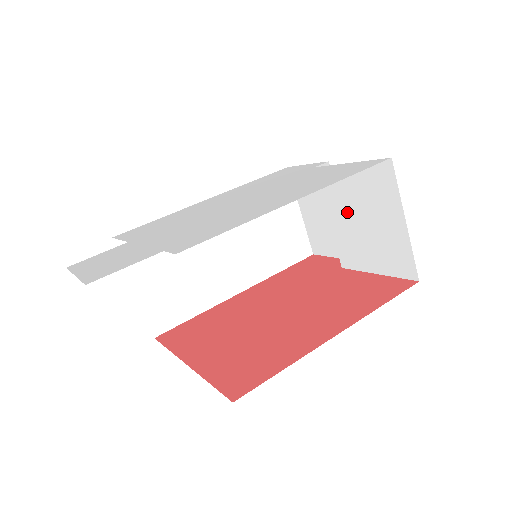
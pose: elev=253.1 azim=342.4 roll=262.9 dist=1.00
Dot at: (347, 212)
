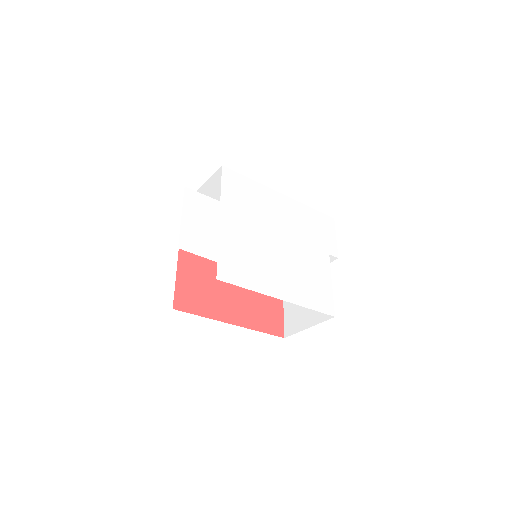
Dot at: occluded
